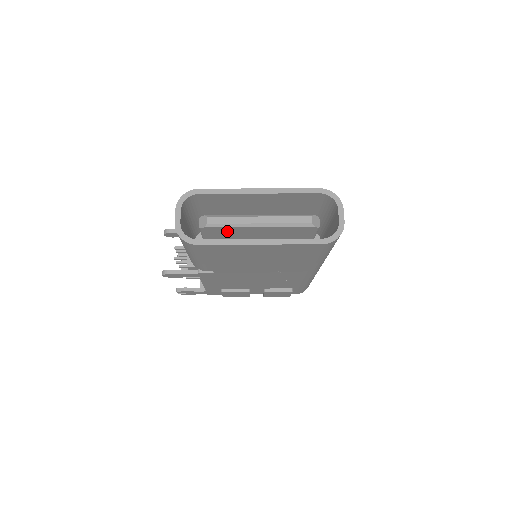
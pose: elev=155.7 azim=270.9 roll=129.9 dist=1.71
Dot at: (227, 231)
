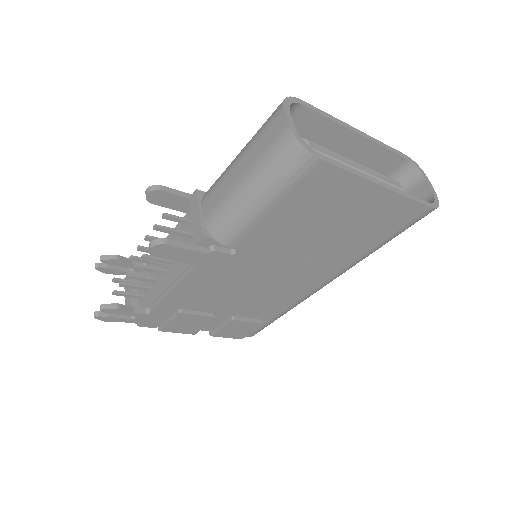
Dot at: occluded
